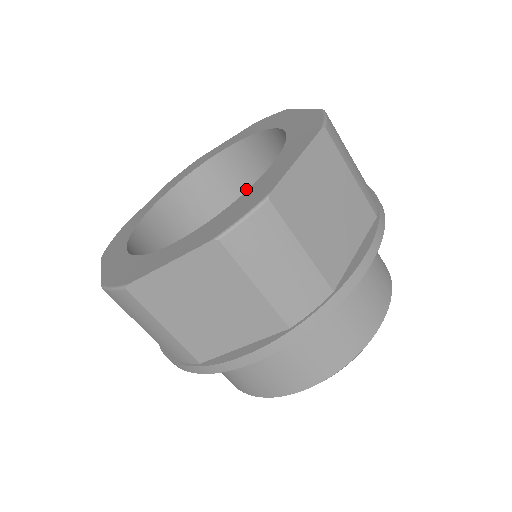
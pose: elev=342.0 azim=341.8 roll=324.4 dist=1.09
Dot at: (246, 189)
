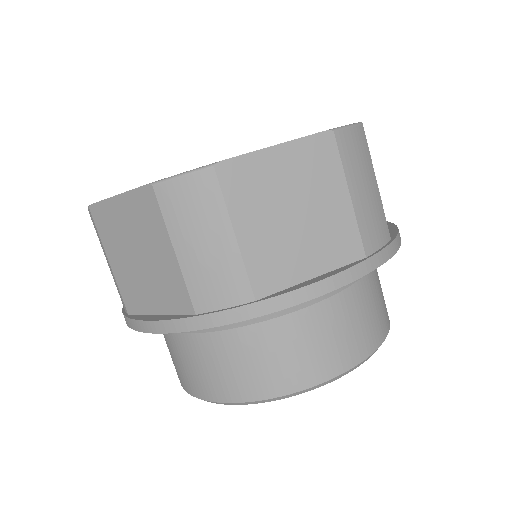
Dot at: occluded
